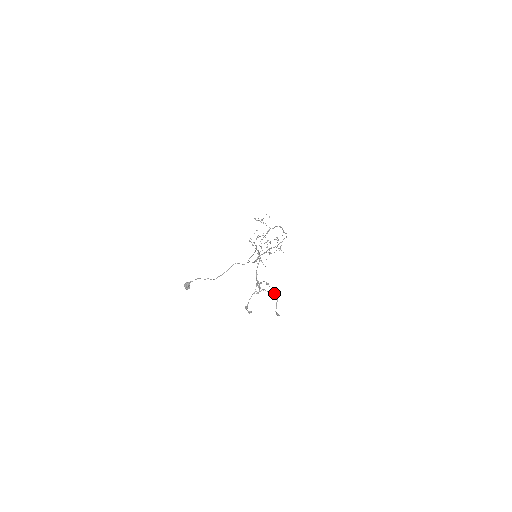
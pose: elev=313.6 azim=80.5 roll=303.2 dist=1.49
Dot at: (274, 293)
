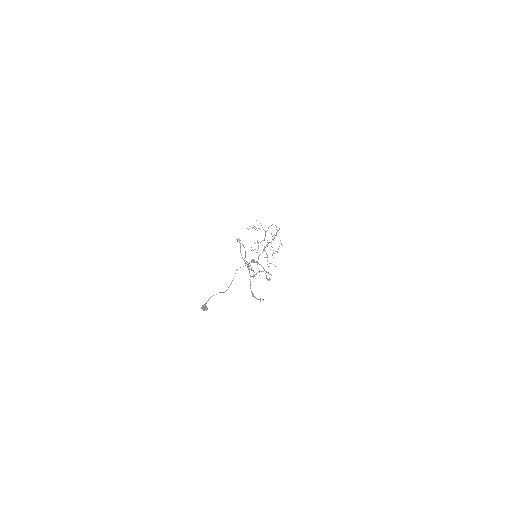
Dot at: (259, 264)
